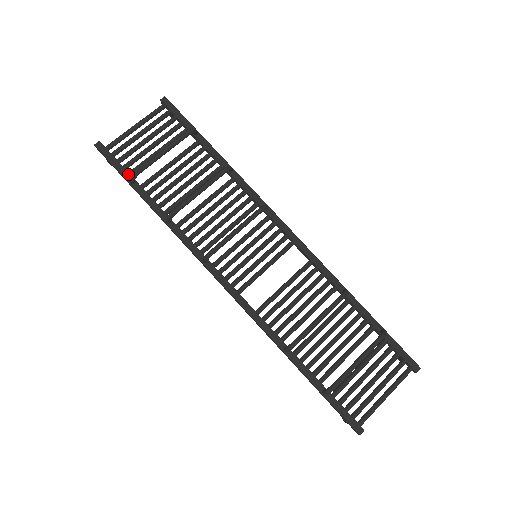
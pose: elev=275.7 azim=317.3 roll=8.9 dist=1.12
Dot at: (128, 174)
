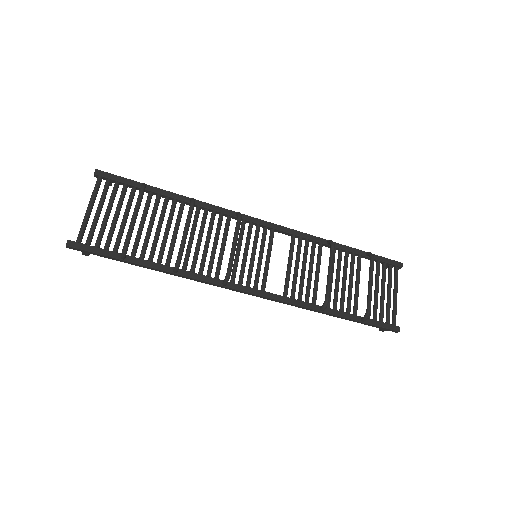
Dot at: (114, 253)
